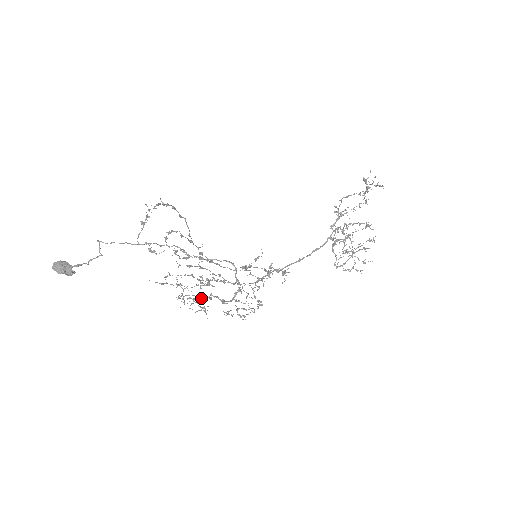
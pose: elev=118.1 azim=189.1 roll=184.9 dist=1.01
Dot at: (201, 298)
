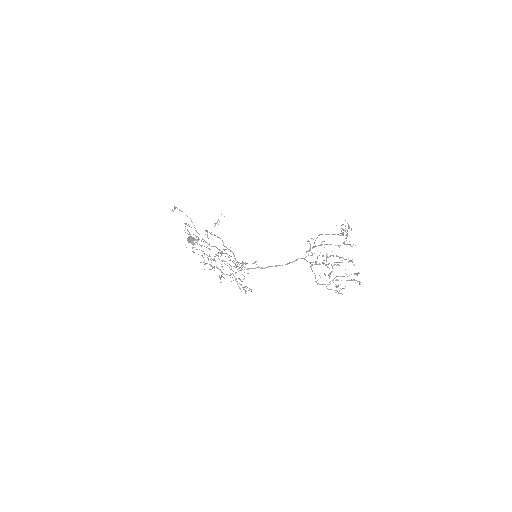
Dot at: occluded
